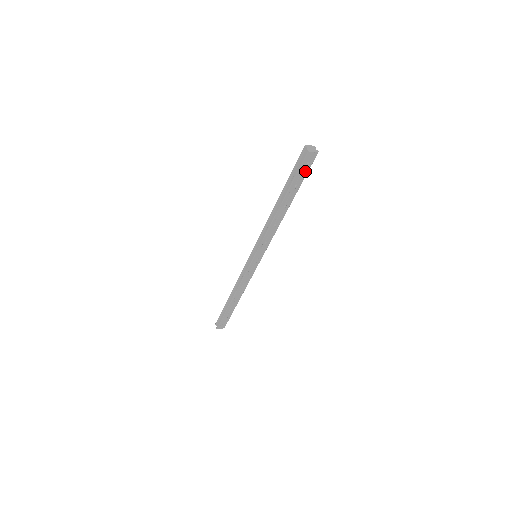
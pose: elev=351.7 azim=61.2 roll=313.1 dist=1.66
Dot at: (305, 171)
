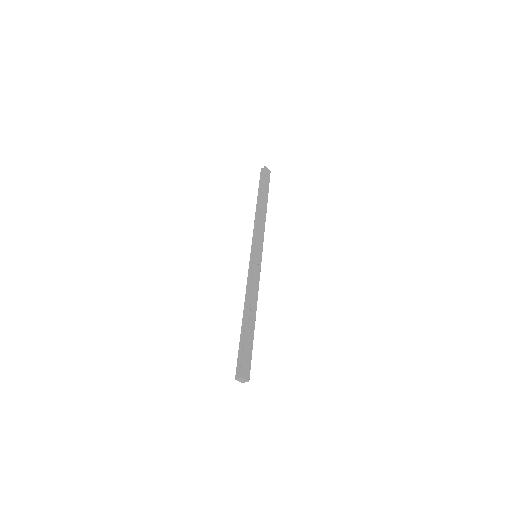
Dot at: (268, 181)
